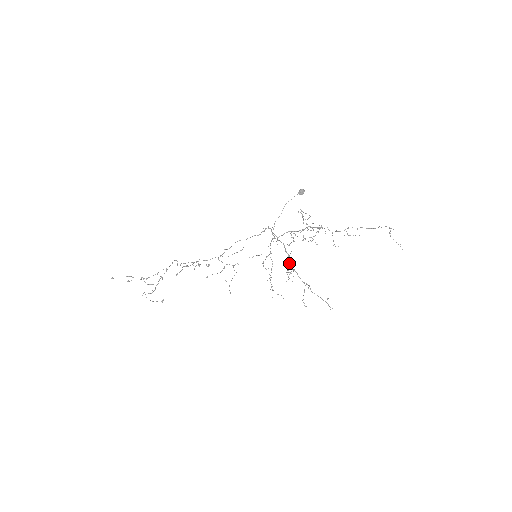
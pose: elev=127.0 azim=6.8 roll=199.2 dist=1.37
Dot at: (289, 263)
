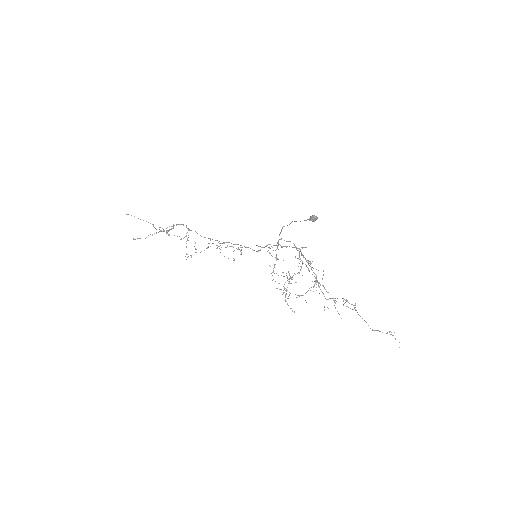
Dot at: (300, 258)
